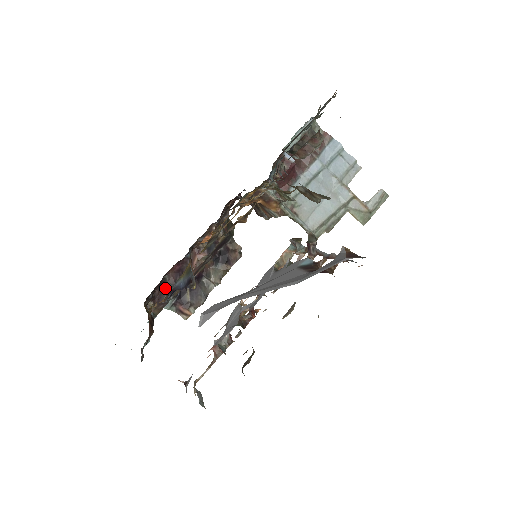
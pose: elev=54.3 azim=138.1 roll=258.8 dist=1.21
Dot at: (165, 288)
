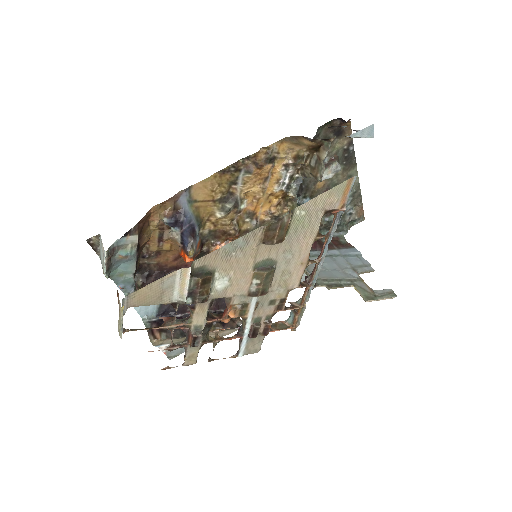
Dot at: occluded
